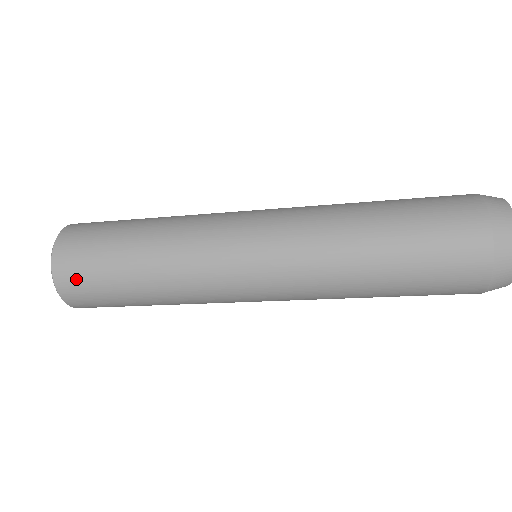
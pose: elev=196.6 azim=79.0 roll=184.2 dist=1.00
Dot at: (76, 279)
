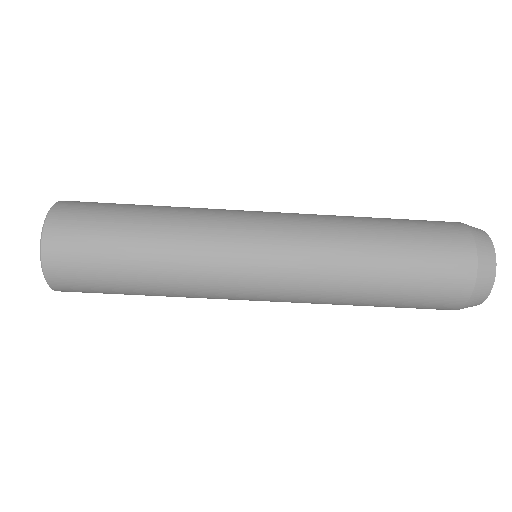
Dot at: (76, 213)
